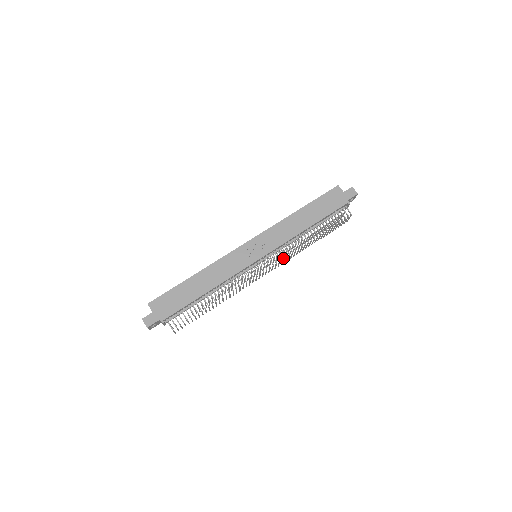
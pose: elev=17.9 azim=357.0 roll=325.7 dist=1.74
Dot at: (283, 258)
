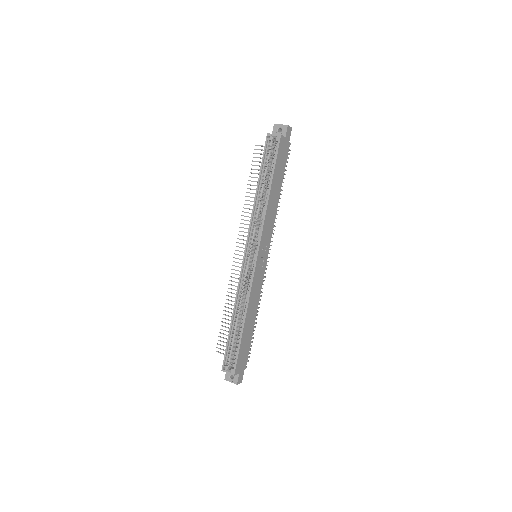
Dot at: occluded
